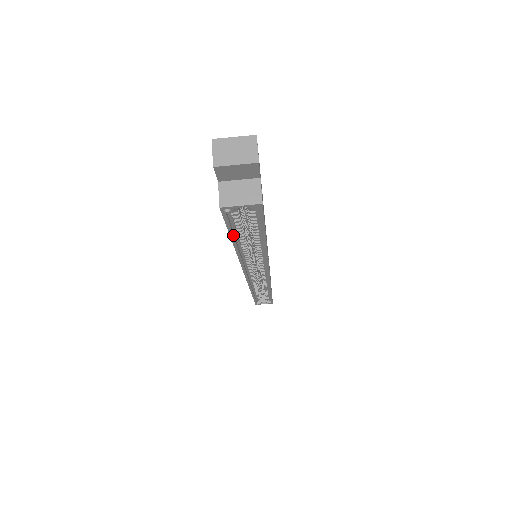
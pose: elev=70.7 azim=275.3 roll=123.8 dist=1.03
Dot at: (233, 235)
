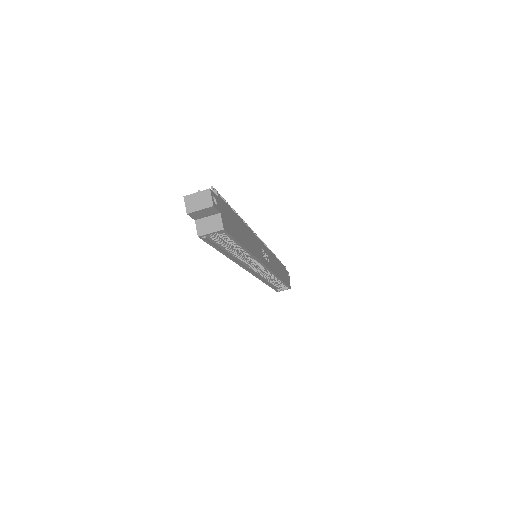
Dot at: (219, 249)
